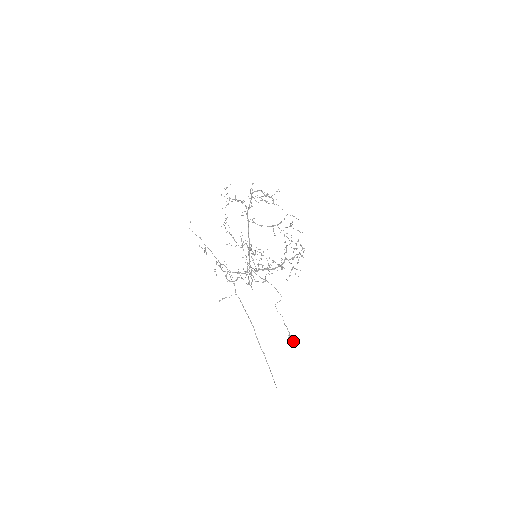
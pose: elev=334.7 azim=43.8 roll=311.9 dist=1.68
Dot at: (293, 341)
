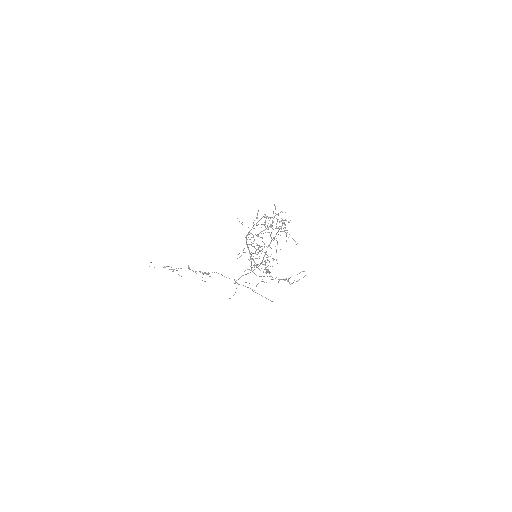
Dot at: occluded
